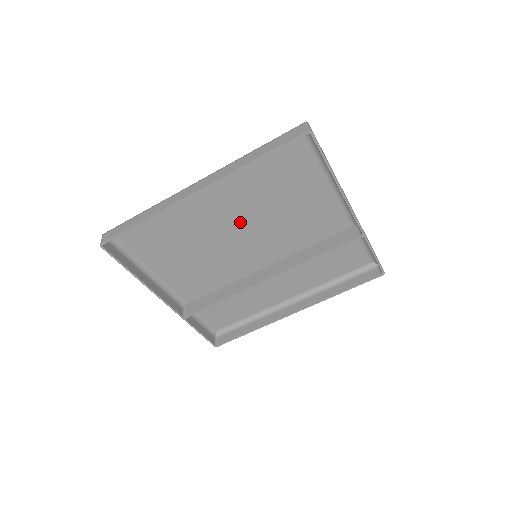
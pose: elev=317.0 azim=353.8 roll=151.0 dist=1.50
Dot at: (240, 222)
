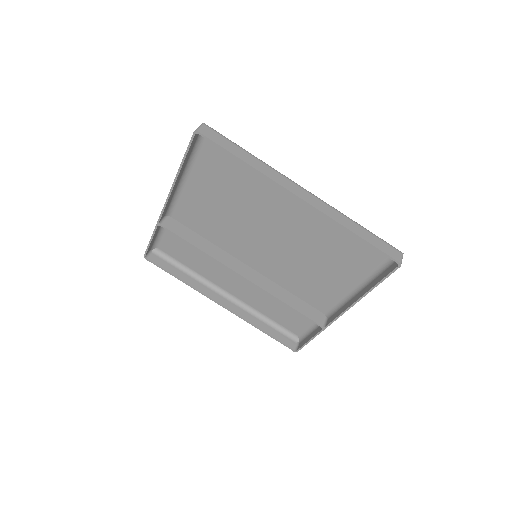
Dot at: (282, 233)
